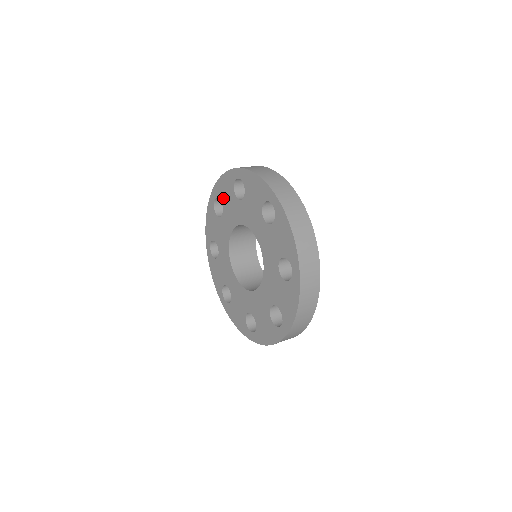
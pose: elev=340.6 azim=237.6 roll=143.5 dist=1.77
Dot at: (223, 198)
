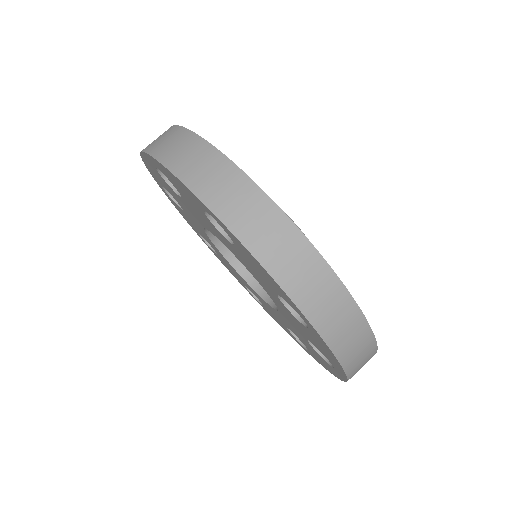
Dot at: (178, 190)
